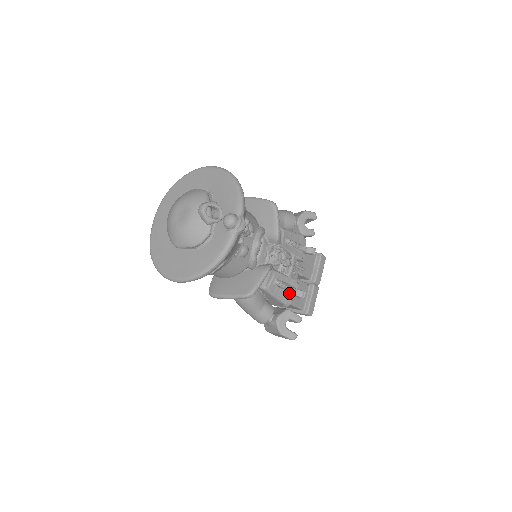
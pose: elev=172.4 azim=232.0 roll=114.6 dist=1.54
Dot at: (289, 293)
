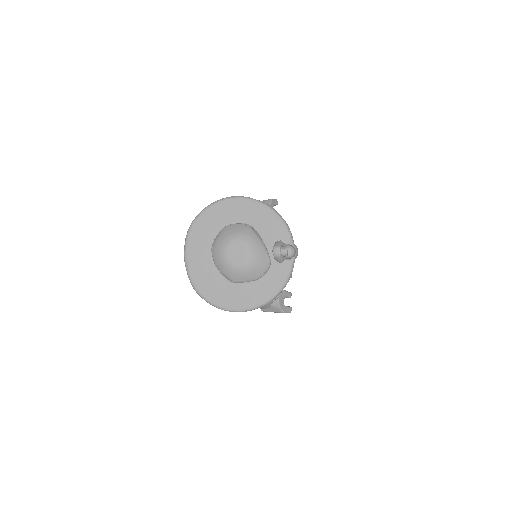
Dot at: occluded
